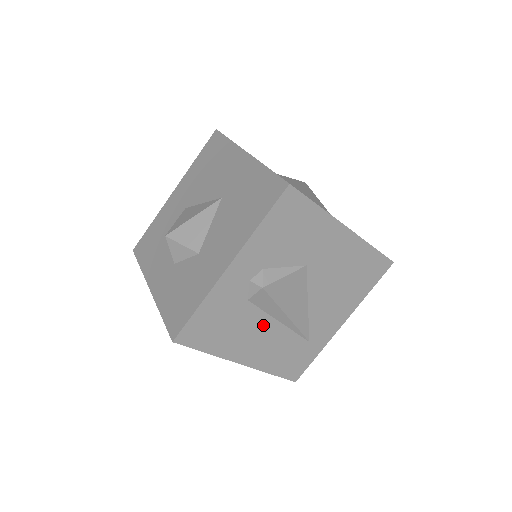
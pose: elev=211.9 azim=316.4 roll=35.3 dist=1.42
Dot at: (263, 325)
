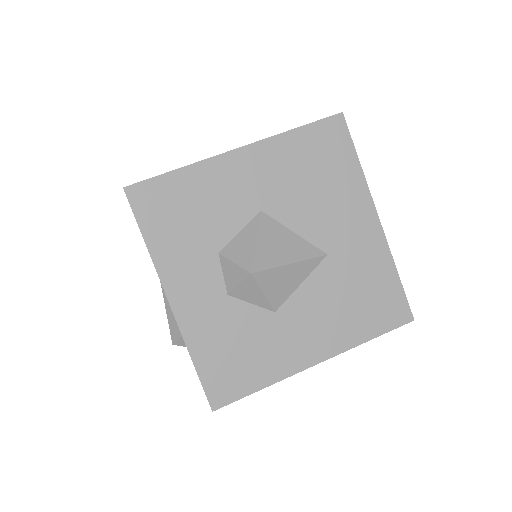
Dot at: occluded
